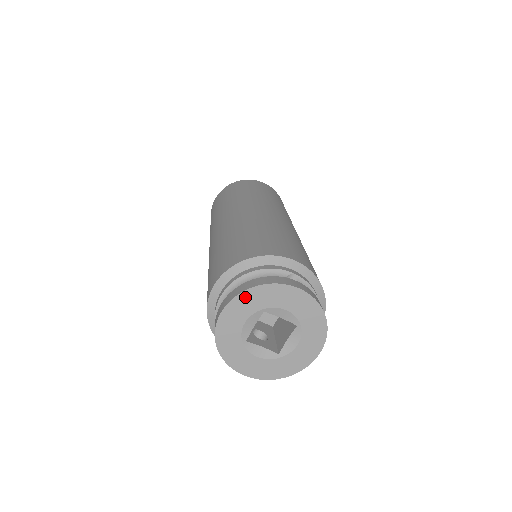
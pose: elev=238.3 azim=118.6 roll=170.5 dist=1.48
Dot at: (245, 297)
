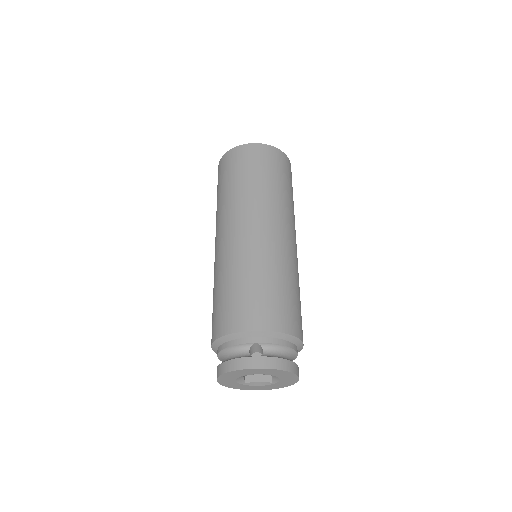
Dot at: (224, 376)
